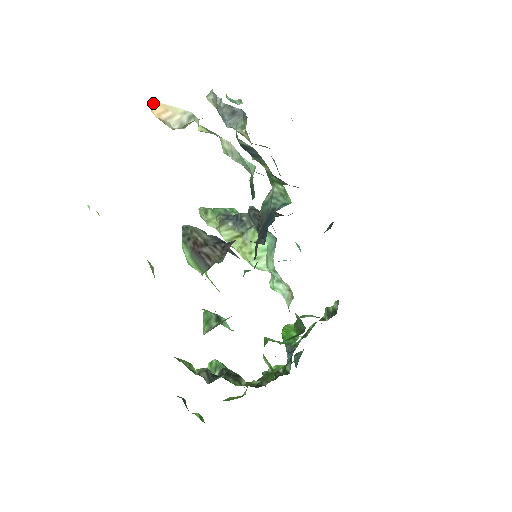
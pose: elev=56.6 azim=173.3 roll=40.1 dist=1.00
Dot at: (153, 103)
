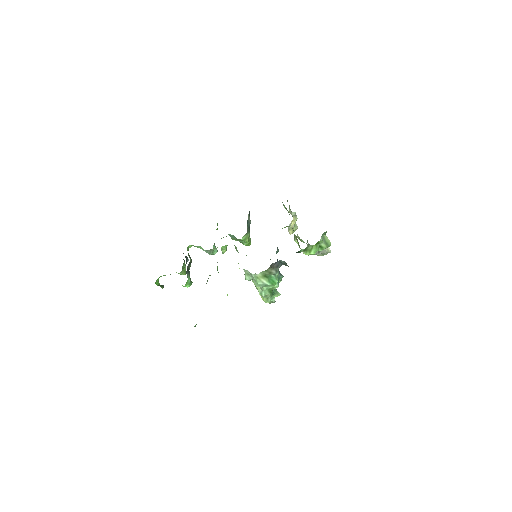
Dot at: occluded
